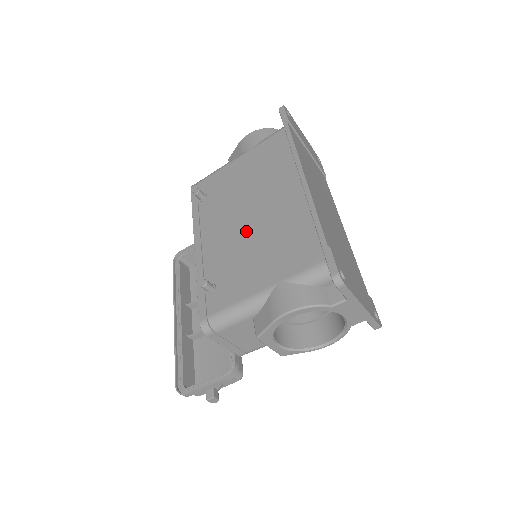
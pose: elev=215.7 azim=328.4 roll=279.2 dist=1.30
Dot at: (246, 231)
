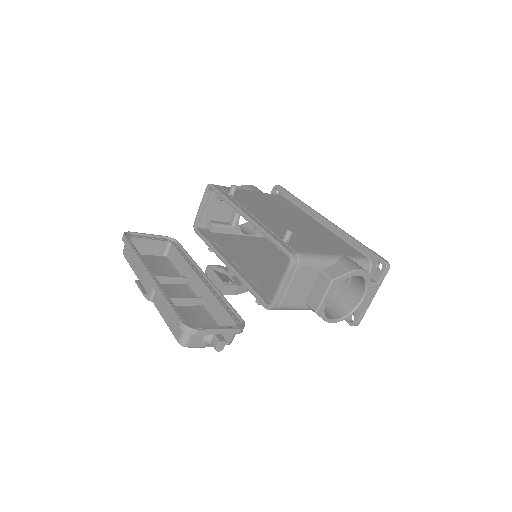
Dot at: (293, 225)
